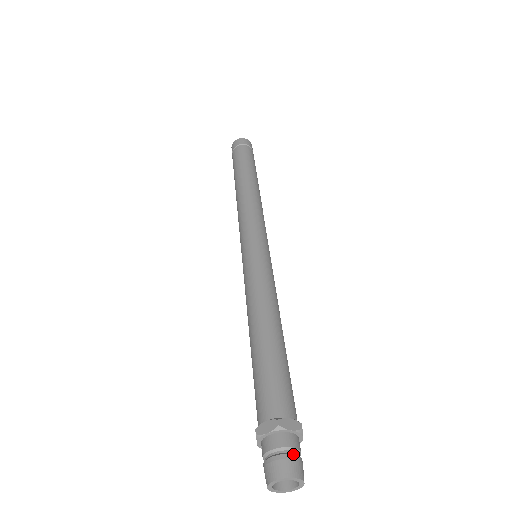
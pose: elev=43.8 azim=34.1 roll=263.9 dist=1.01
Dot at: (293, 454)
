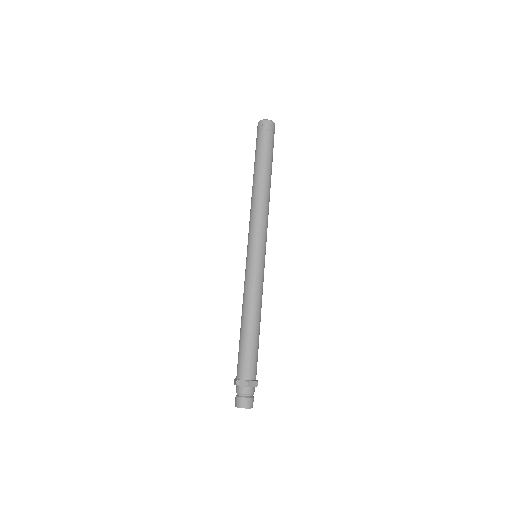
Dot at: (242, 397)
